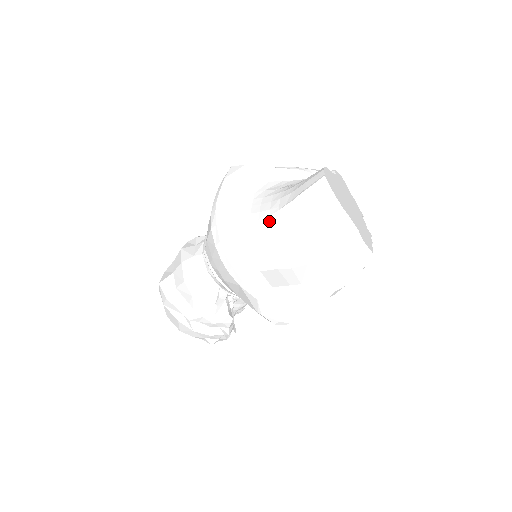
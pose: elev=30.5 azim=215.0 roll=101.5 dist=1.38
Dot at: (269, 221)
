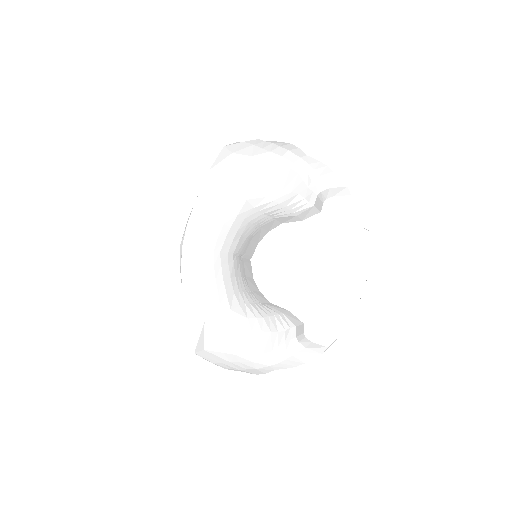
Dot at: (225, 262)
